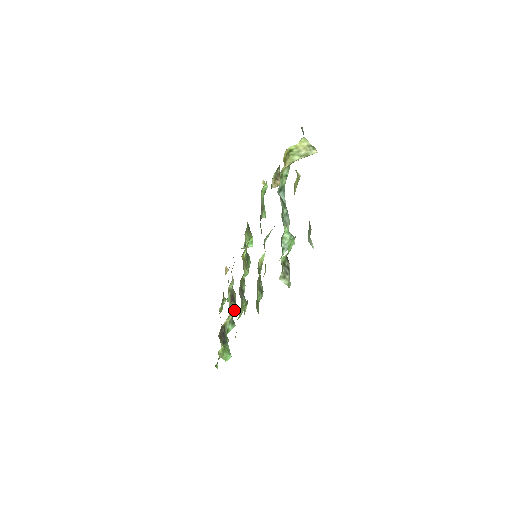
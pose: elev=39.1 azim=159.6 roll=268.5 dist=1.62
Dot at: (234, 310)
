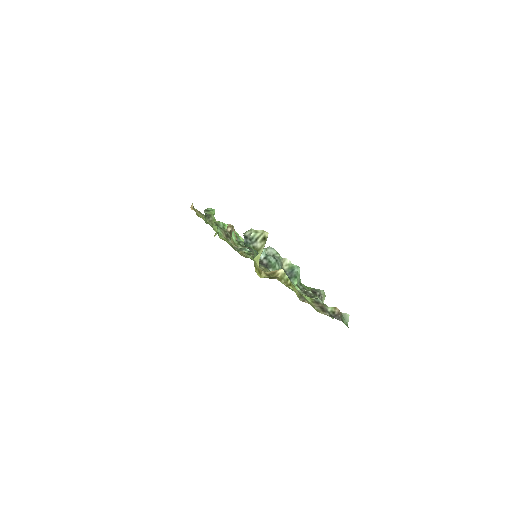
Dot at: occluded
